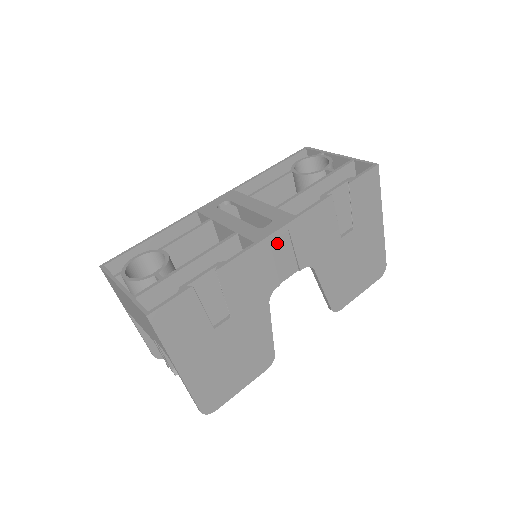
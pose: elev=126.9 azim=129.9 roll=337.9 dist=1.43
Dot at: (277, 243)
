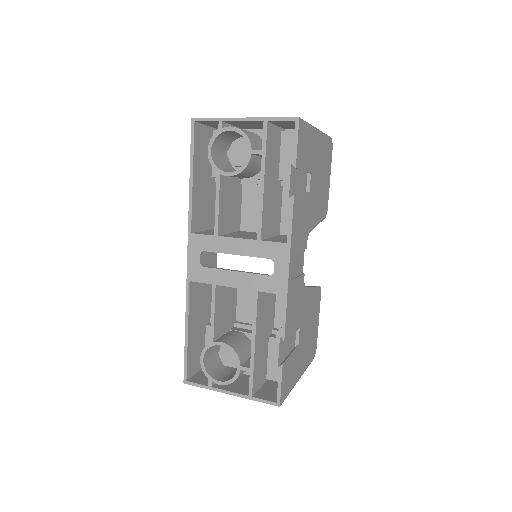
Dot at: (291, 271)
